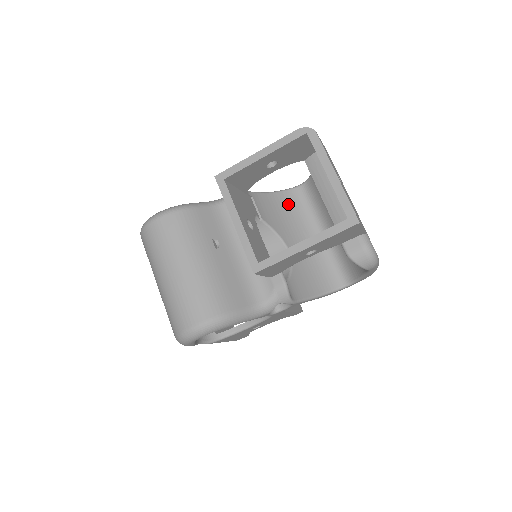
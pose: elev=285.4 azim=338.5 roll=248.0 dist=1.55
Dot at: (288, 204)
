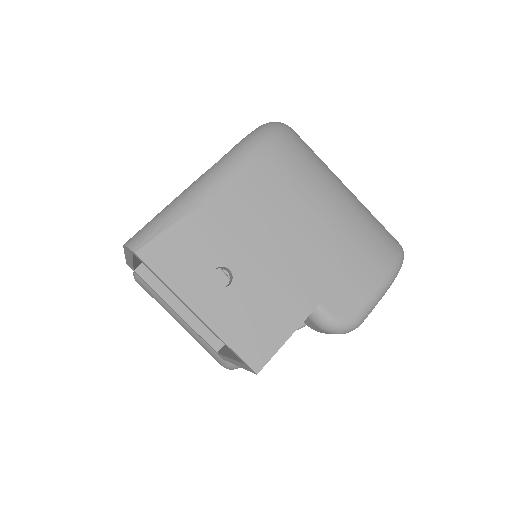
Dot at: occluded
